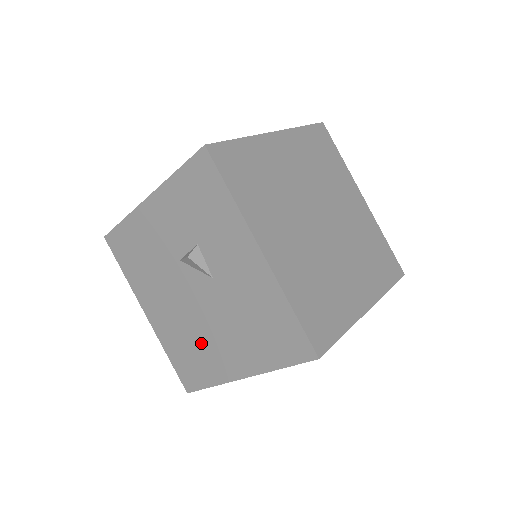
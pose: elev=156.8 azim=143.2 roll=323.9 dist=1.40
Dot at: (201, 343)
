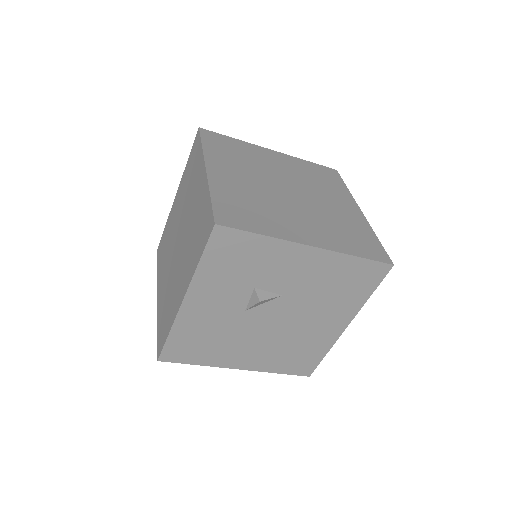
Dot at: (300, 340)
